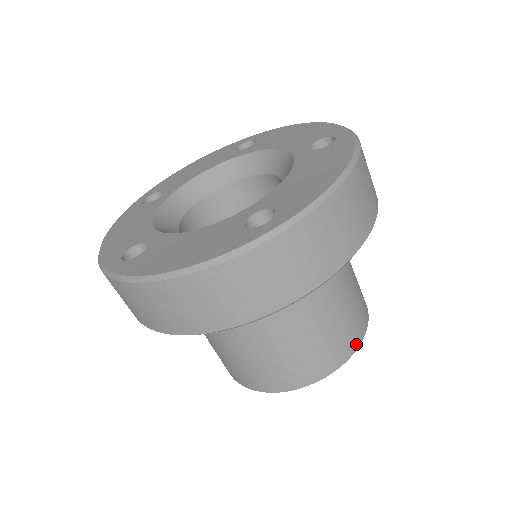
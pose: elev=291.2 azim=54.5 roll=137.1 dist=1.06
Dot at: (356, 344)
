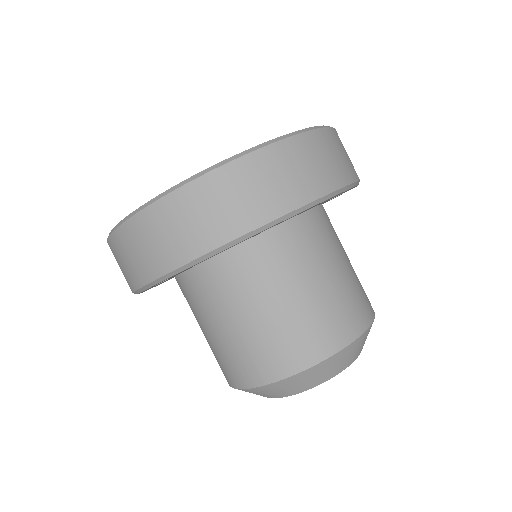
Dot at: (354, 333)
